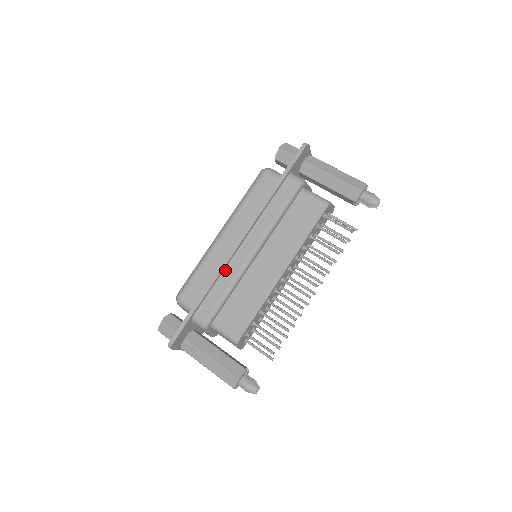
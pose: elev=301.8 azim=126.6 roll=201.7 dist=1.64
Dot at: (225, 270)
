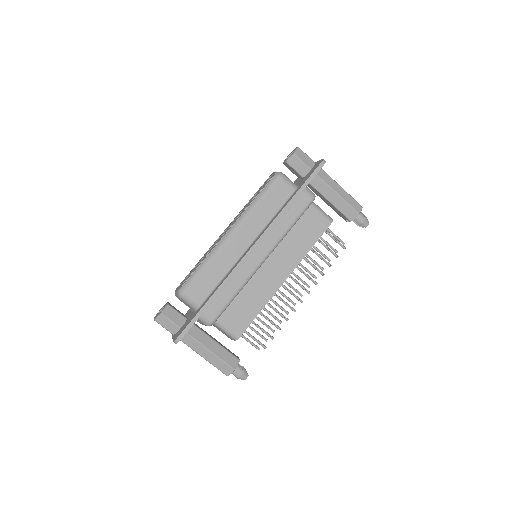
Dot at: (235, 274)
